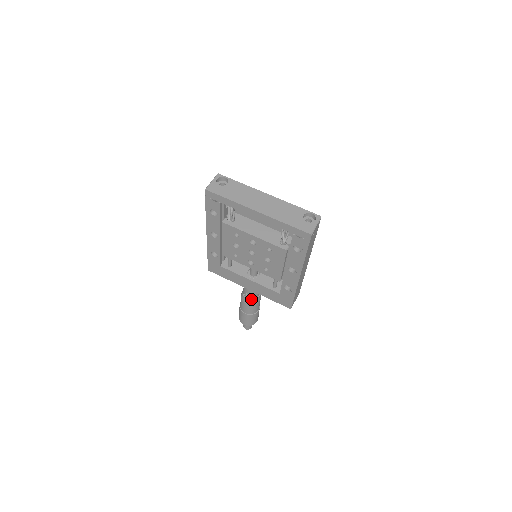
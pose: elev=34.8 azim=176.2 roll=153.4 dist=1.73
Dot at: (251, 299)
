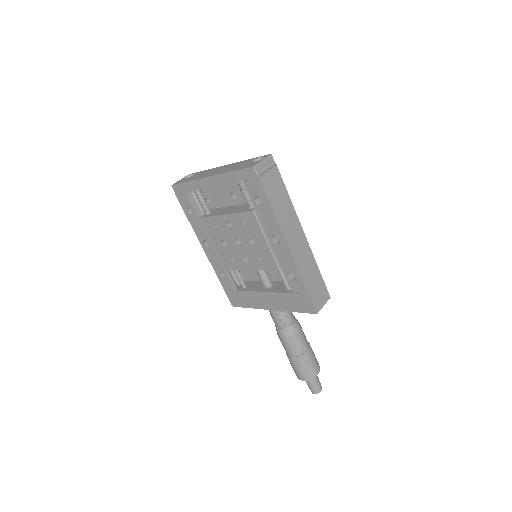
Dot at: (283, 327)
